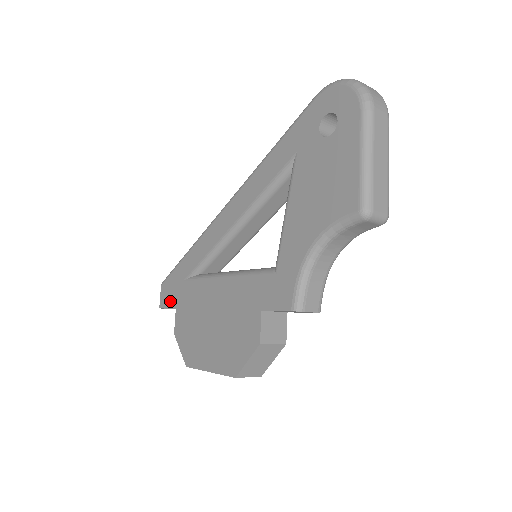
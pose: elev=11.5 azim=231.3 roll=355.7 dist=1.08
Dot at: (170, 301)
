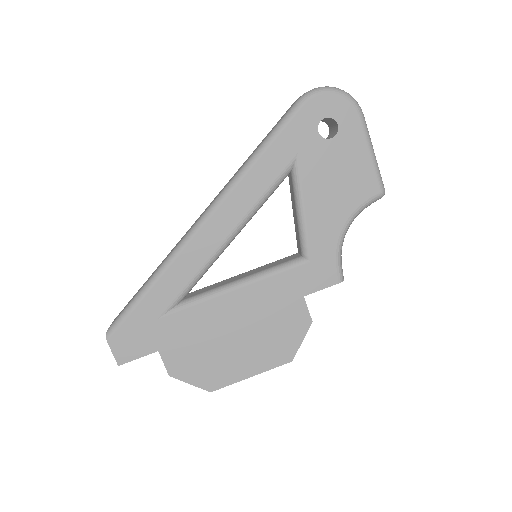
Dot at: (141, 349)
